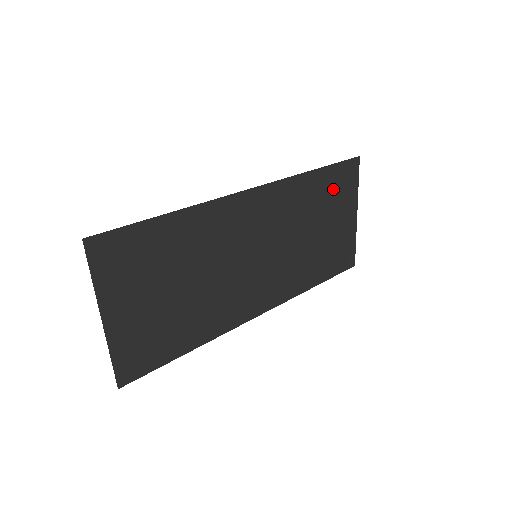
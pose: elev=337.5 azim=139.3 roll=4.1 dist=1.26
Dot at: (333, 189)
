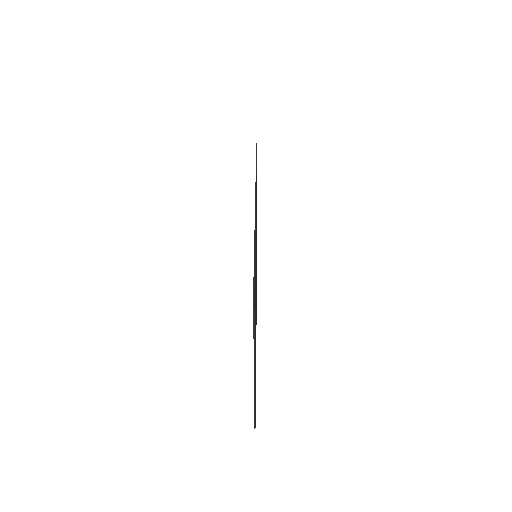
Dot at: occluded
